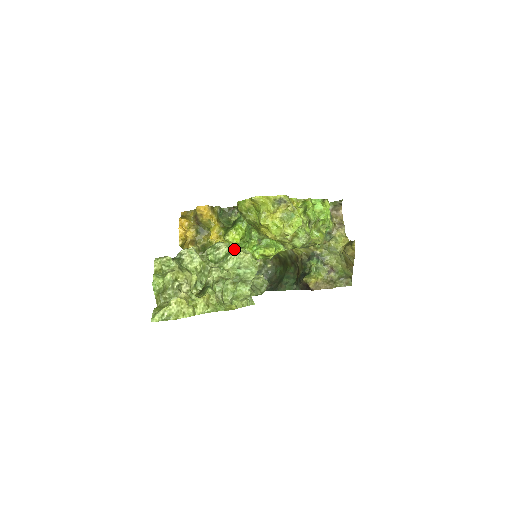
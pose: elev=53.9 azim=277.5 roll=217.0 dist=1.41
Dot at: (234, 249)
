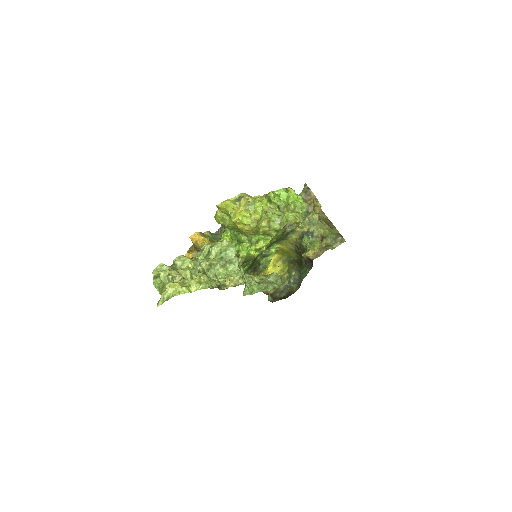
Dot at: (213, 243)
